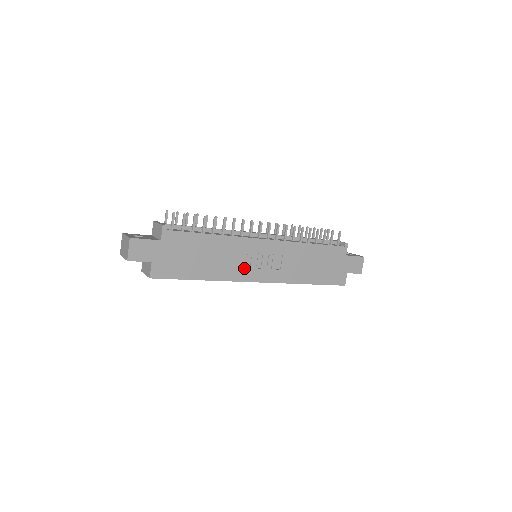
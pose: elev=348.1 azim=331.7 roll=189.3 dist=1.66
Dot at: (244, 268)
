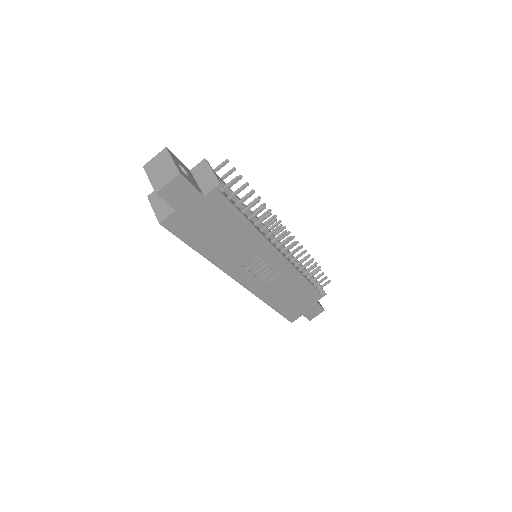
Dot at: (242, 266)
